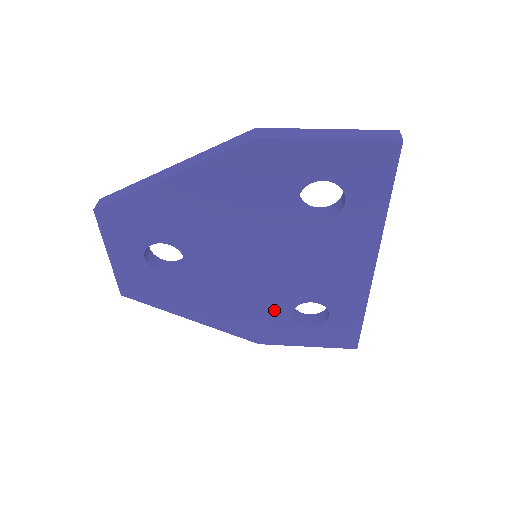
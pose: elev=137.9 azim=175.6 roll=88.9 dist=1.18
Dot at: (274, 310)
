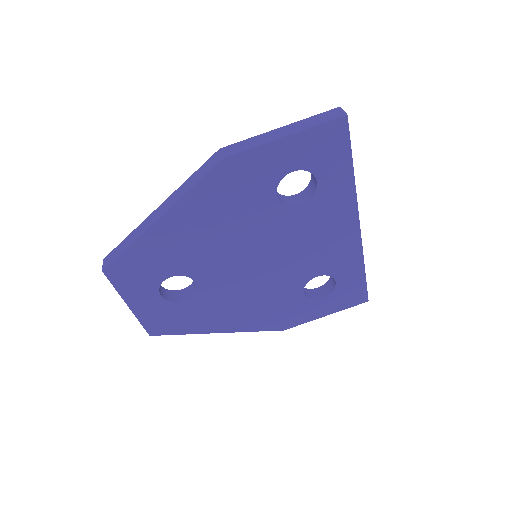
Dot at: (287, 296)
